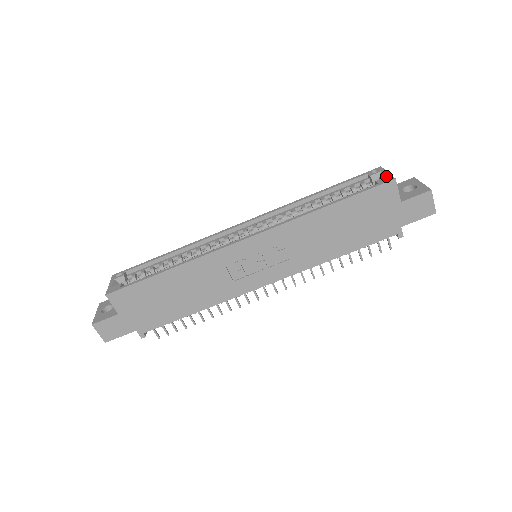
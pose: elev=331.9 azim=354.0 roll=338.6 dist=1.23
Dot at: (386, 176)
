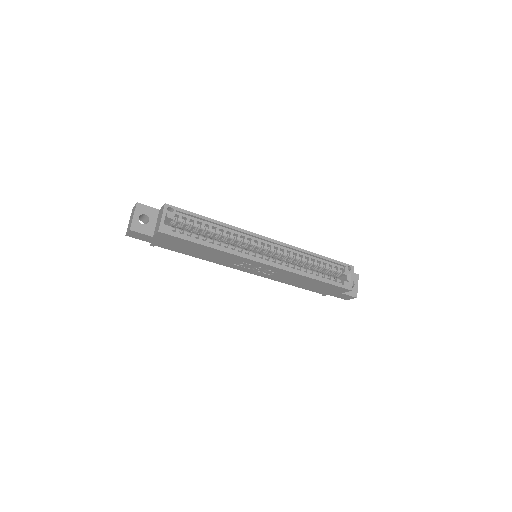
Dot at: (350, 282)
